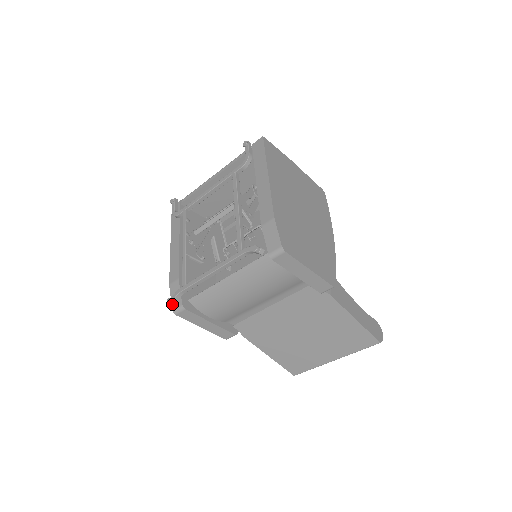
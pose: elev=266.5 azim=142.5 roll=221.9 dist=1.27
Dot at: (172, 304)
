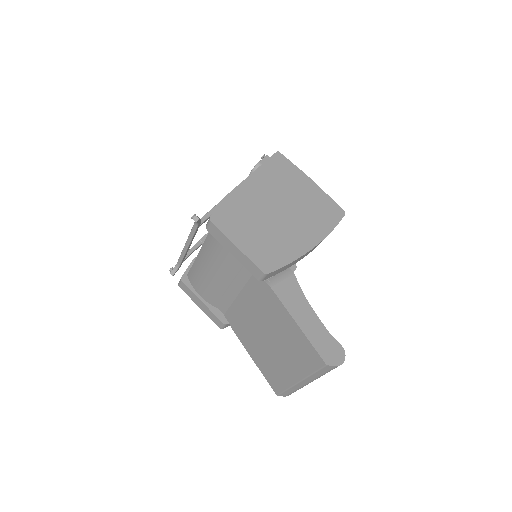
Dot at: (172, 272)
